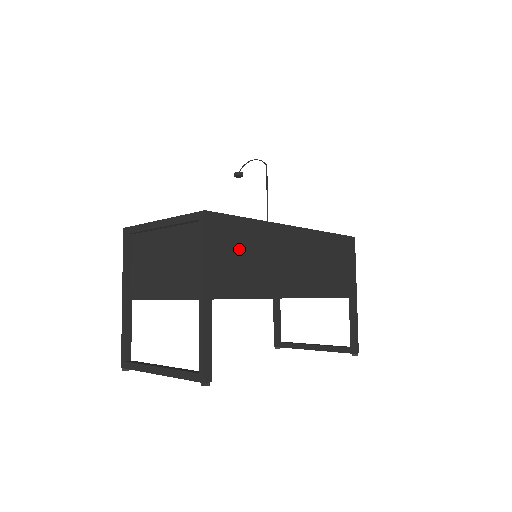
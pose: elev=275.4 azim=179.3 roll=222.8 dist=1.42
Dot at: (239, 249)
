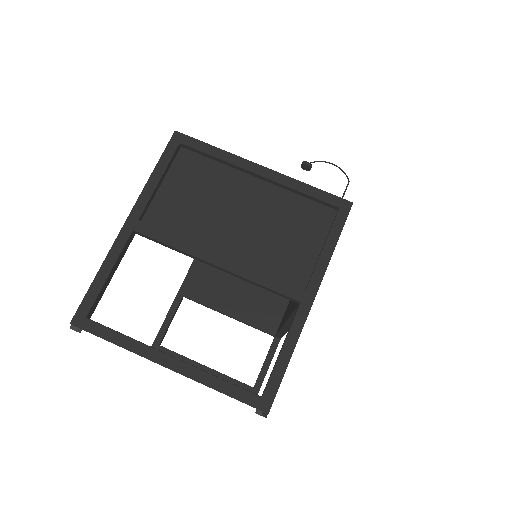
Dot at: occluded
